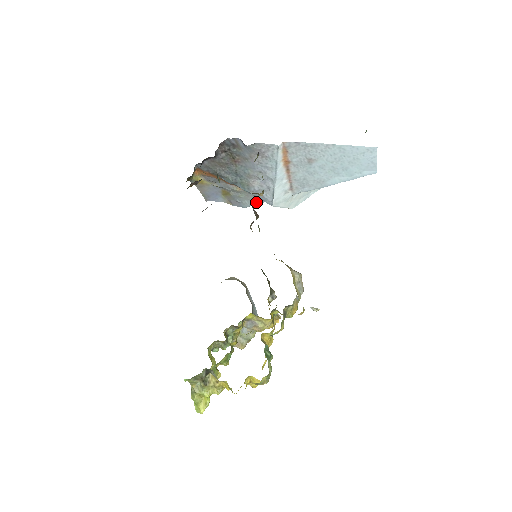
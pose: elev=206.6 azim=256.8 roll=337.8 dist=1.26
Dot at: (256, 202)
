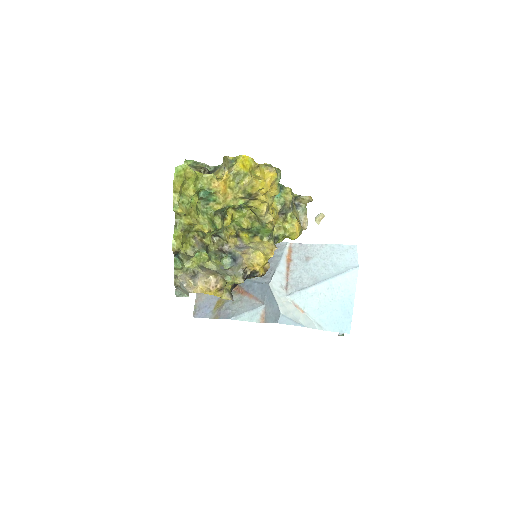
Dot at: (247, 310)
